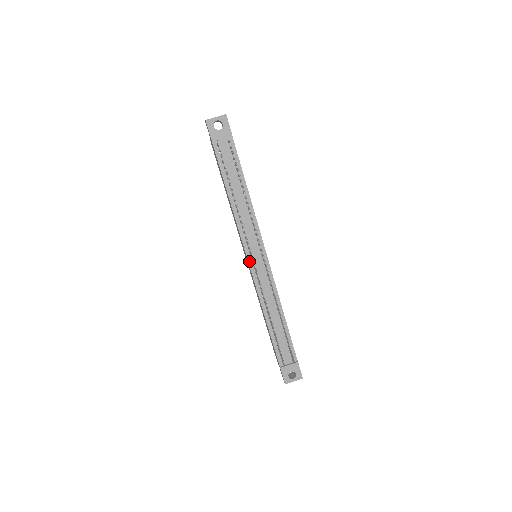
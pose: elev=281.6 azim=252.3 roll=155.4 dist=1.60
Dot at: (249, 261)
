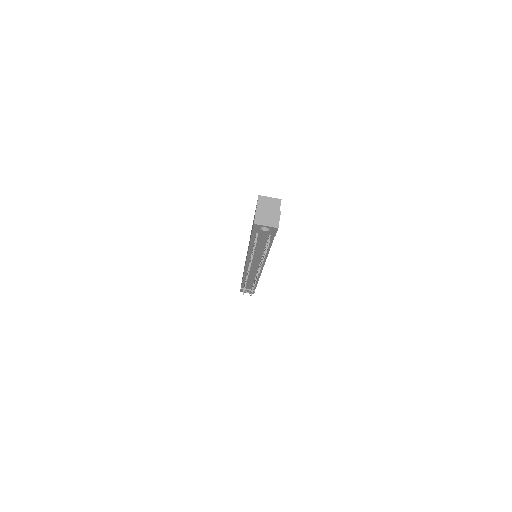
Dot at: (246, 265)
